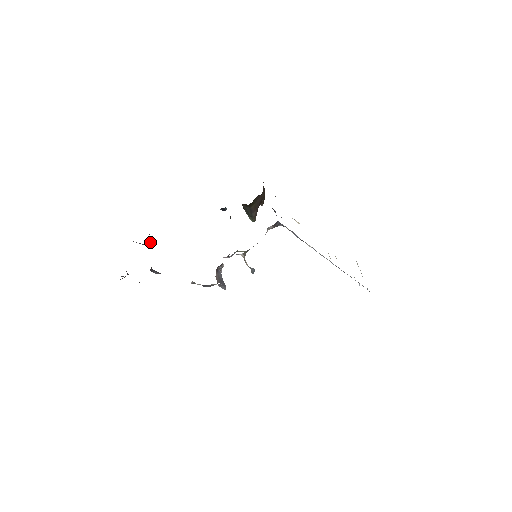
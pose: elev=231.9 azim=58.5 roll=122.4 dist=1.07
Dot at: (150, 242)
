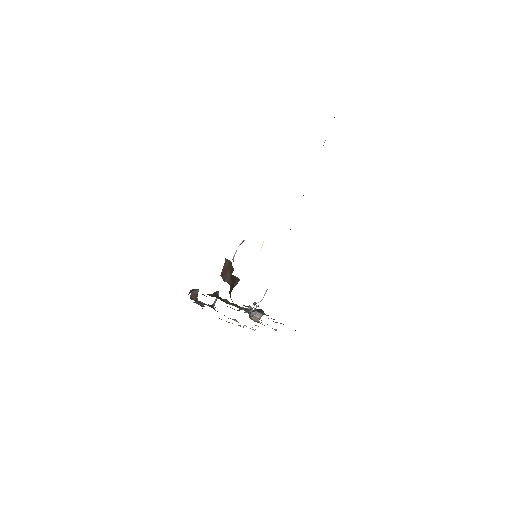
Dot at: (196, 296)
